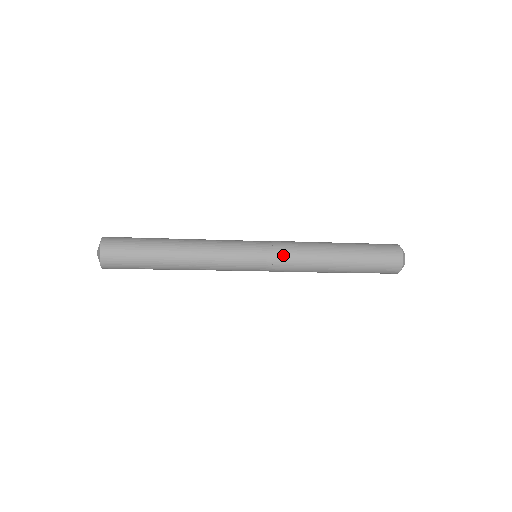
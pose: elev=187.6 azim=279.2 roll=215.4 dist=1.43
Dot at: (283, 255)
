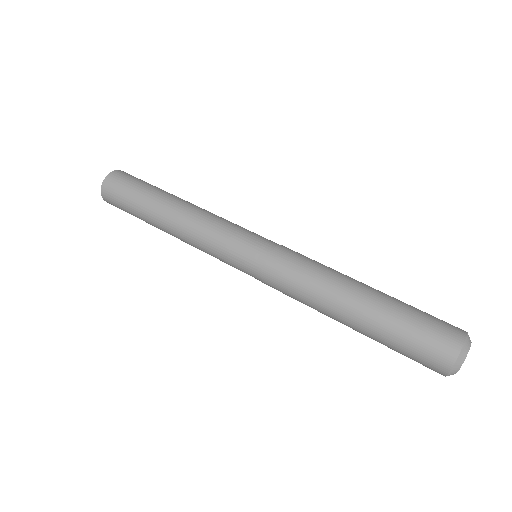
Dot at: occluded
